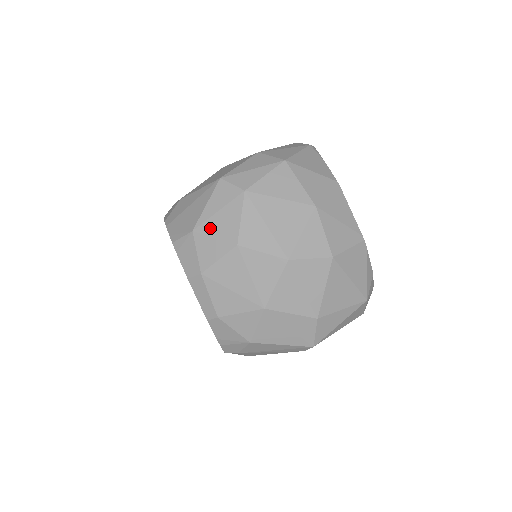
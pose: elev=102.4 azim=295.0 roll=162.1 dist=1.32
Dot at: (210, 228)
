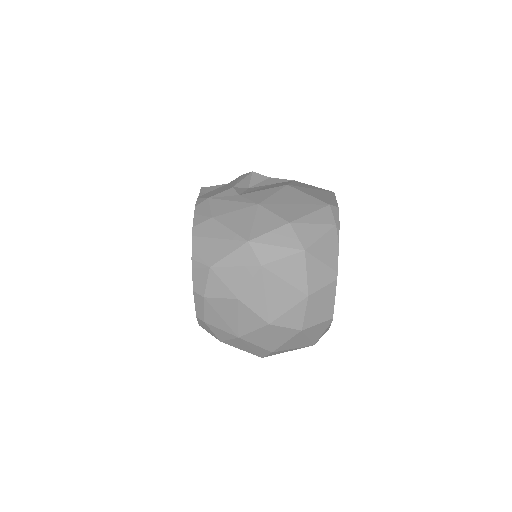
Dot at: (224, 274)
